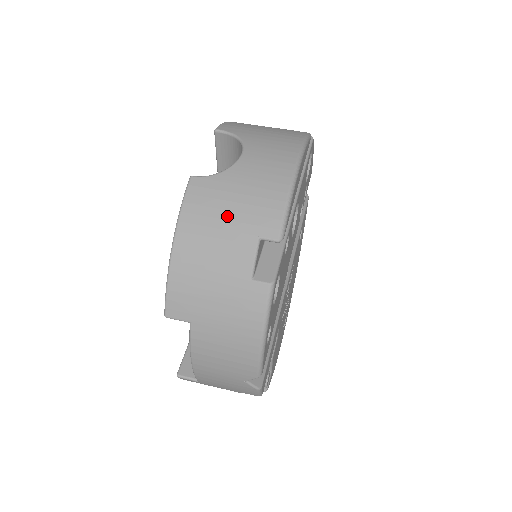
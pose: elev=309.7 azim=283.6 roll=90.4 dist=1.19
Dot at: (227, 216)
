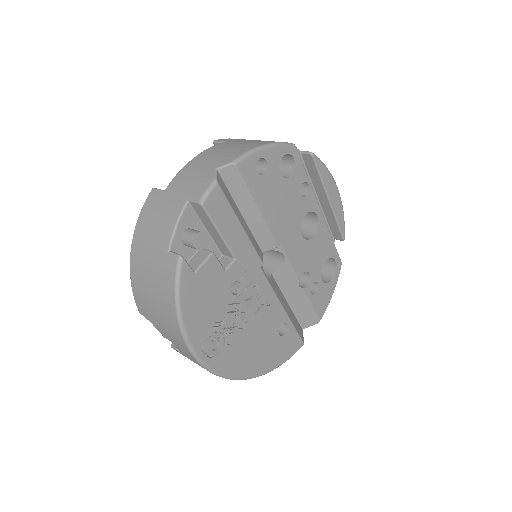
Dot at: occluded
